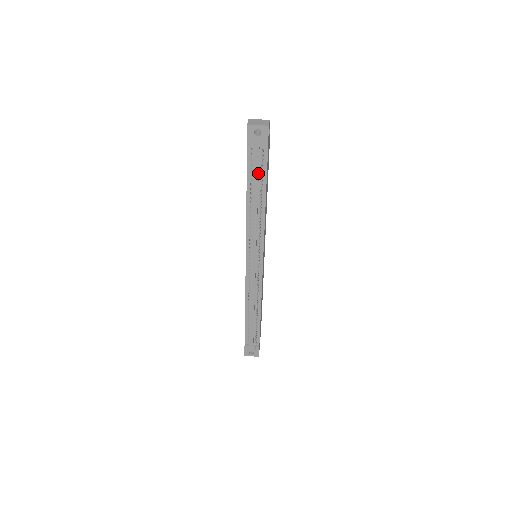
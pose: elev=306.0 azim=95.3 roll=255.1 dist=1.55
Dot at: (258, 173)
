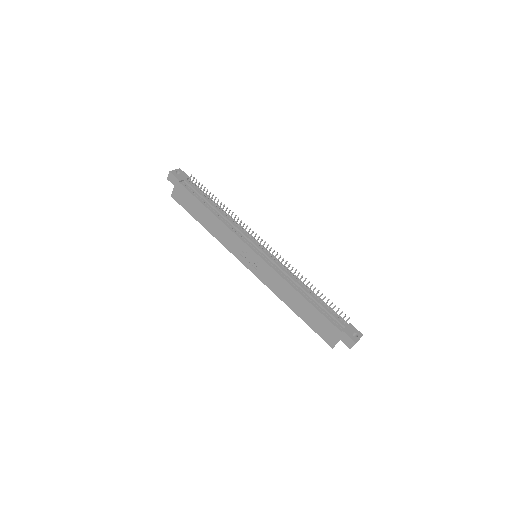
Dot at: (199, 191)
